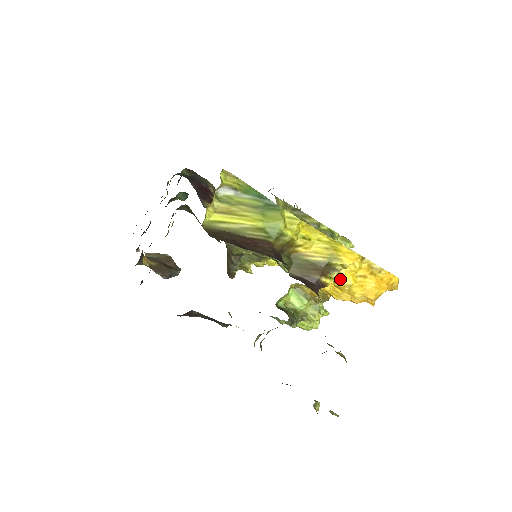
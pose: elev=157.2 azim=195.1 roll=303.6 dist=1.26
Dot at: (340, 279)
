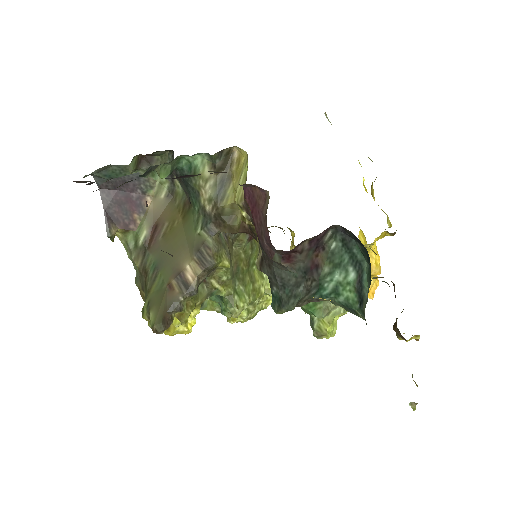
Dot at: occluded
